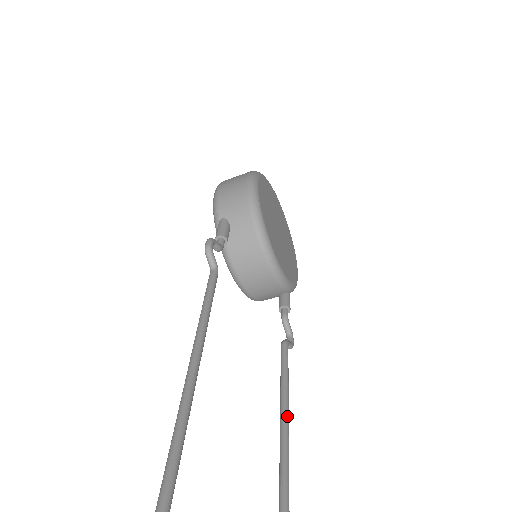
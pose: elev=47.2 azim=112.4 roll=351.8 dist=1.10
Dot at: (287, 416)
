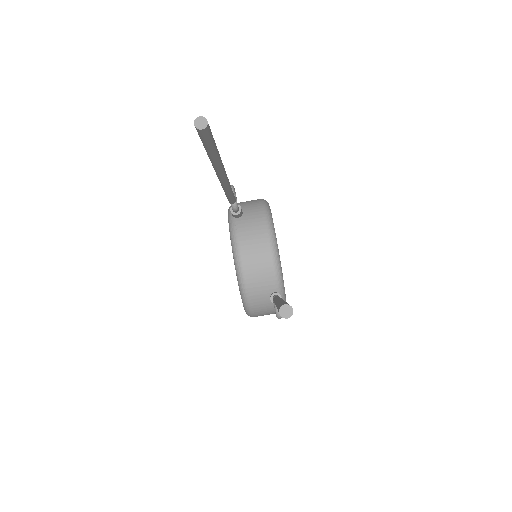
Dot at: occluded
